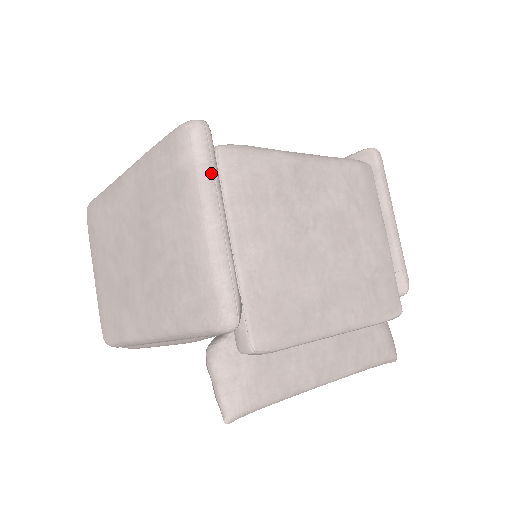
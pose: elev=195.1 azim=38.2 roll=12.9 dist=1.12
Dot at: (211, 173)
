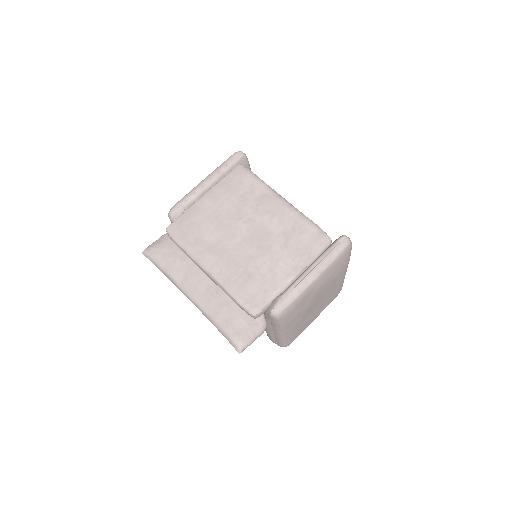
Dot at: (222, 167)
